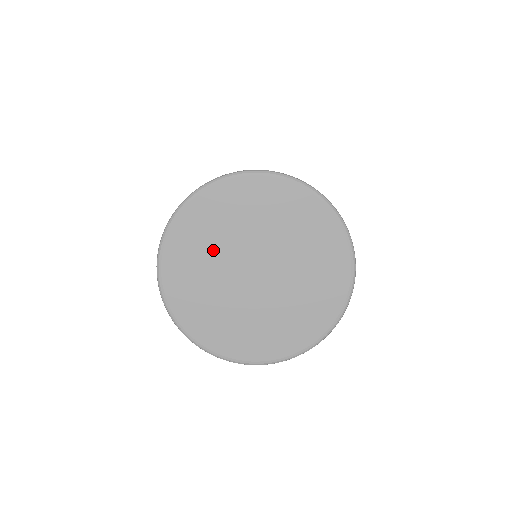
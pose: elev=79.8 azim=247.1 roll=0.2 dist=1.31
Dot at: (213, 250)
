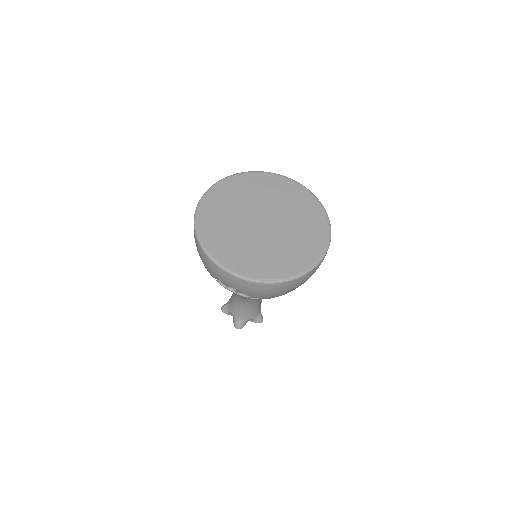
Dot at: (233, 211)
